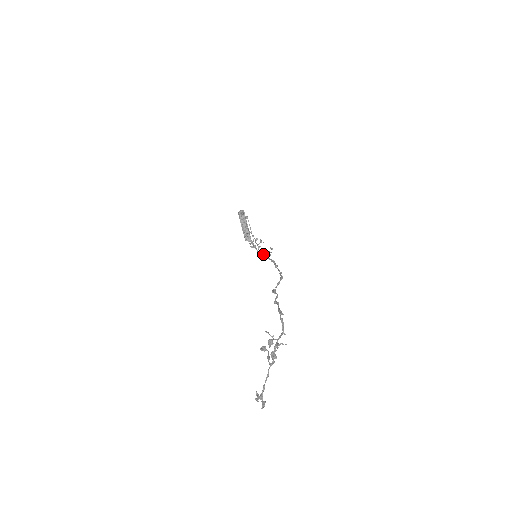
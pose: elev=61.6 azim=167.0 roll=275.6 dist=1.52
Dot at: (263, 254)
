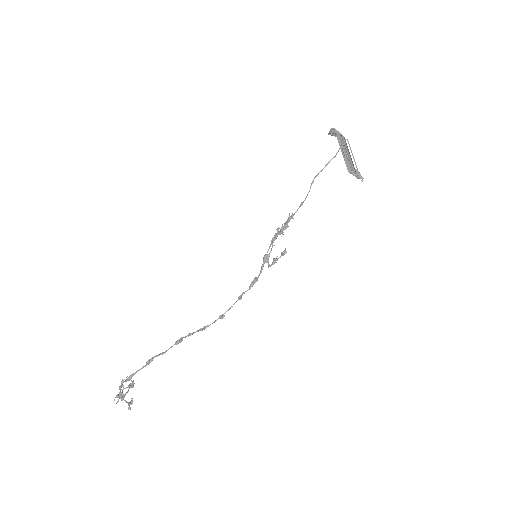
Dot at: (263, 258)
